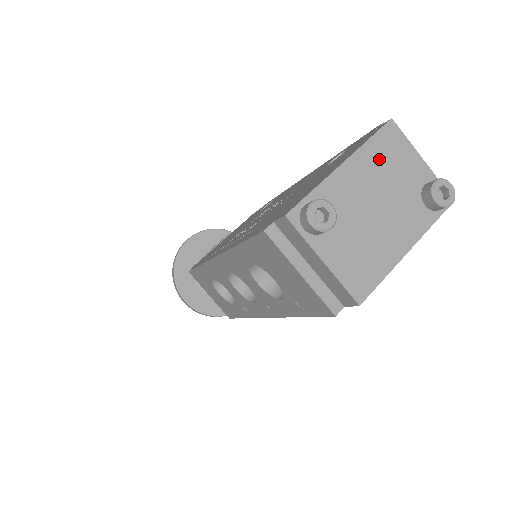
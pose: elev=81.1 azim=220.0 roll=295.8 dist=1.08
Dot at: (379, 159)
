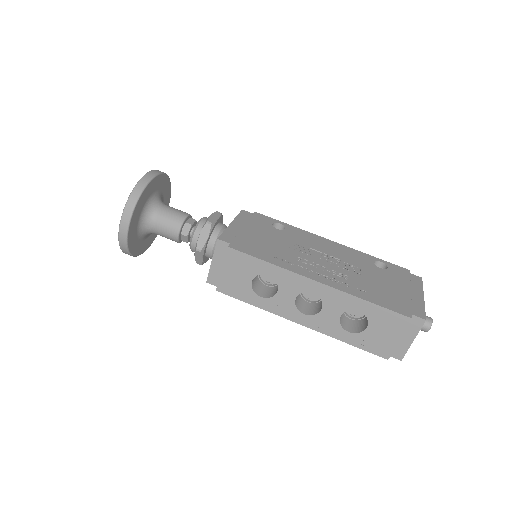
Dot at: occluded
